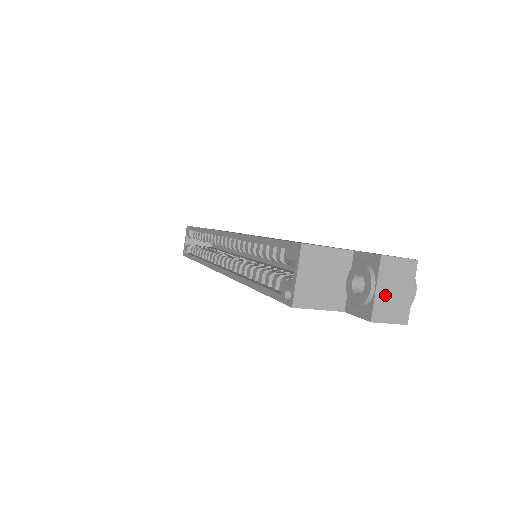
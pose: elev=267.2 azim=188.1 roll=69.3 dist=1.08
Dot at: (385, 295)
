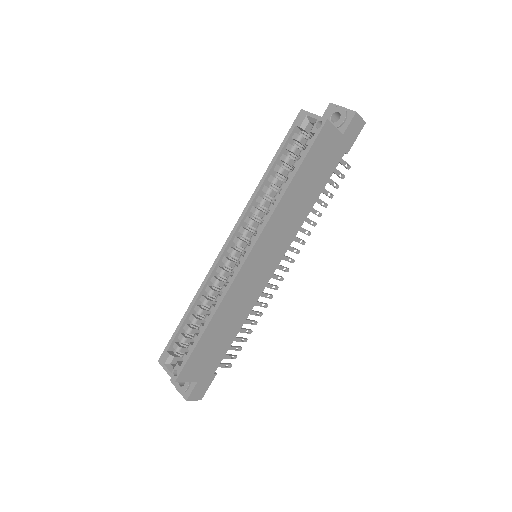
Dot at: occluded
